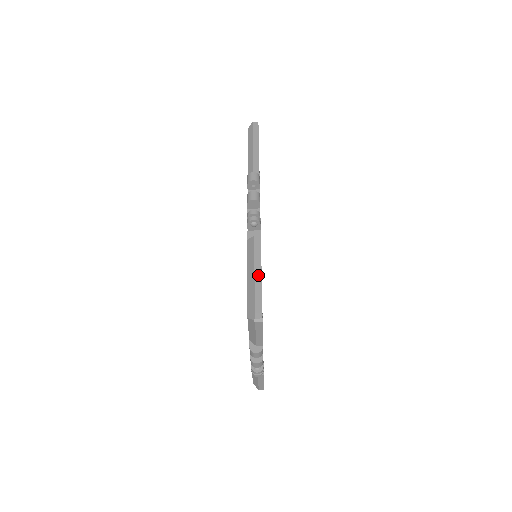
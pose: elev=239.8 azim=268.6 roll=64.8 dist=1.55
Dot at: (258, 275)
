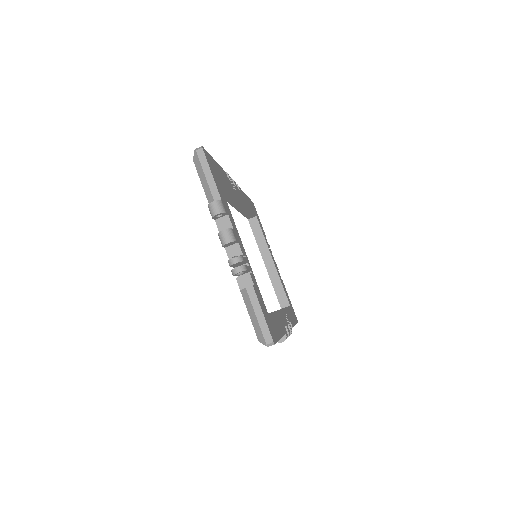
Dot at: occluded
